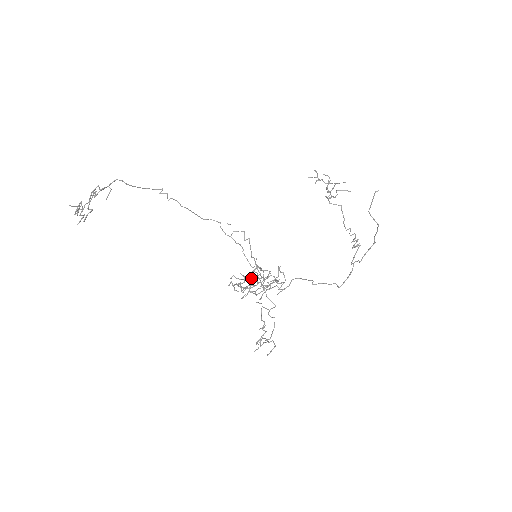
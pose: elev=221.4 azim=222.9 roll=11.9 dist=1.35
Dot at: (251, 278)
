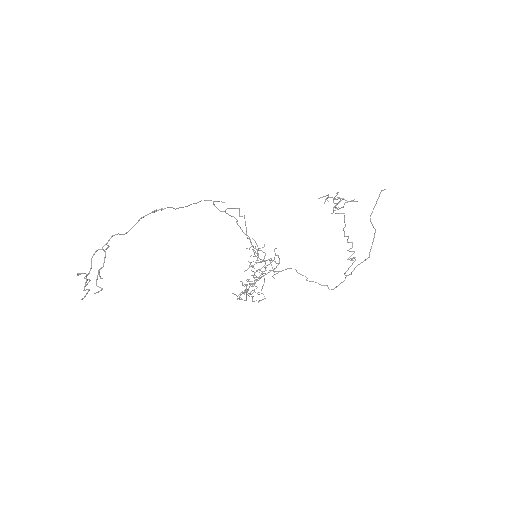
Dot at: (253, 284)
